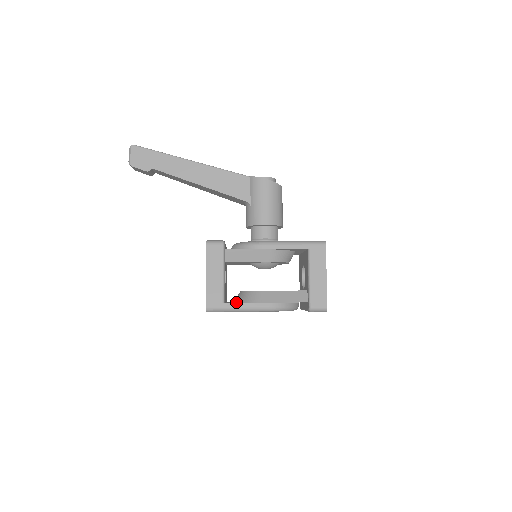
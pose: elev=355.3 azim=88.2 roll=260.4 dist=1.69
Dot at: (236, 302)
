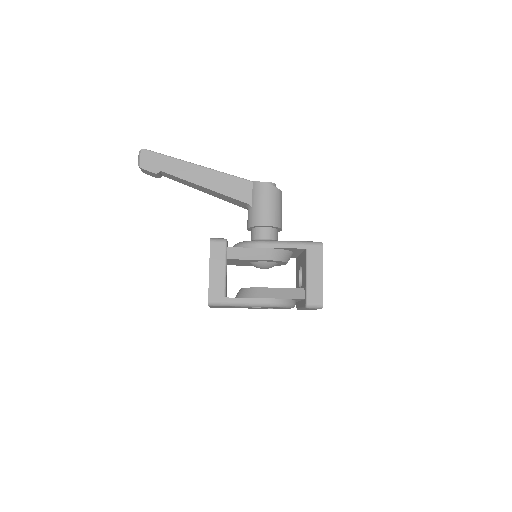
Dot at: occluded
